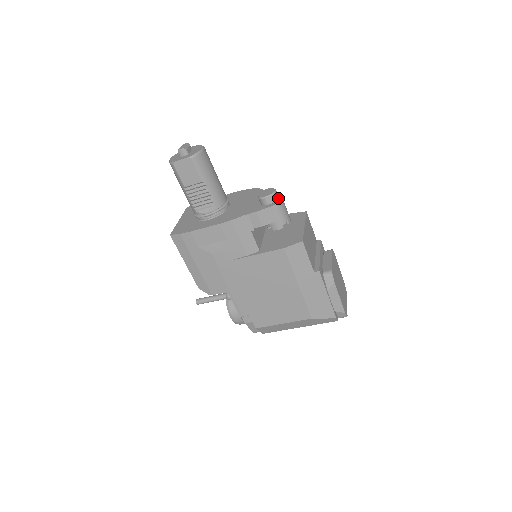
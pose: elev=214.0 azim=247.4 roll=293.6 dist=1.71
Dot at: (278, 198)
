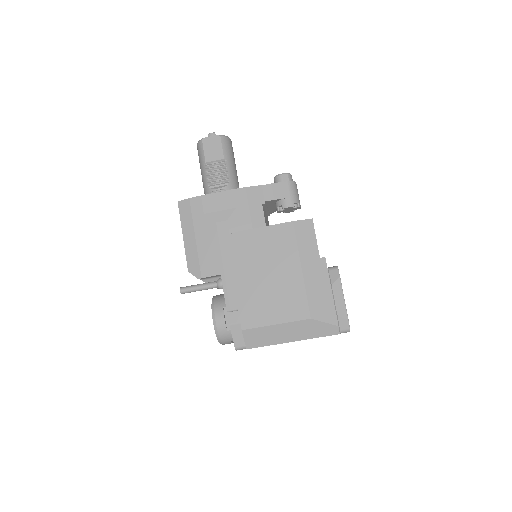
Dot at: occluded
